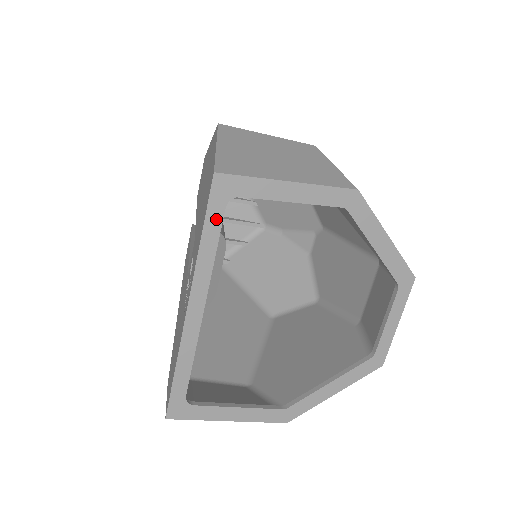
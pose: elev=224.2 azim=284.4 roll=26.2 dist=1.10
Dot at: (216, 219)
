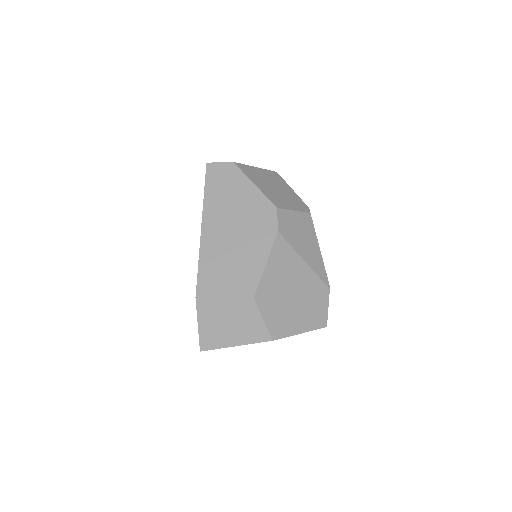
Dot at: occluded
